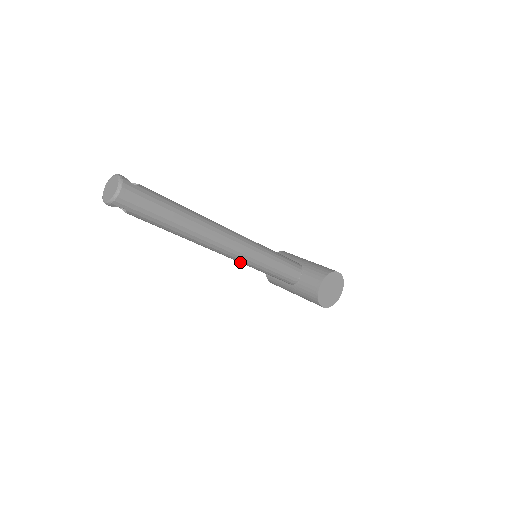
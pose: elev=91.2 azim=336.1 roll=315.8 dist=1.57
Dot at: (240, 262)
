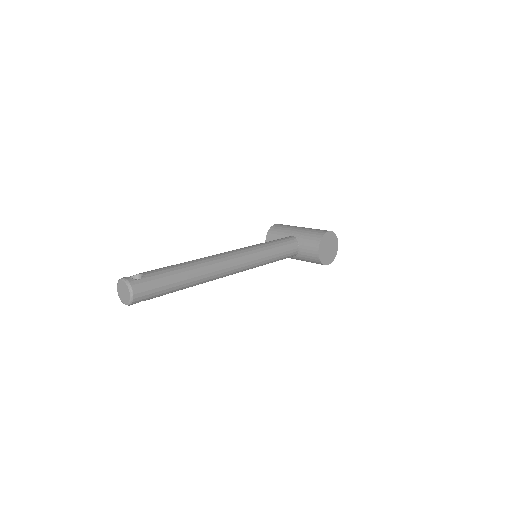
Dot at: occluded
